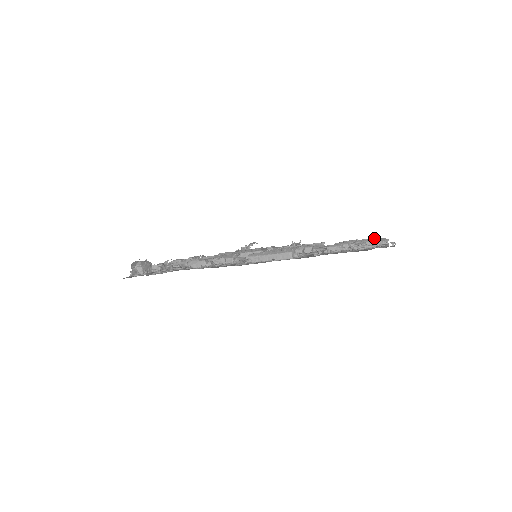
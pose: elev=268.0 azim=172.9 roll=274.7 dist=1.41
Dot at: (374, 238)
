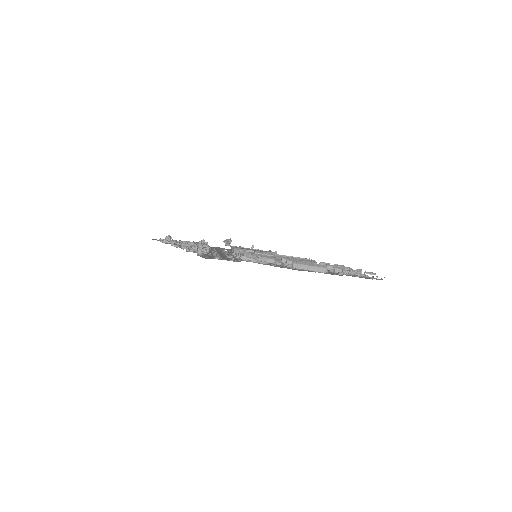
Dot at: (343, 265)
